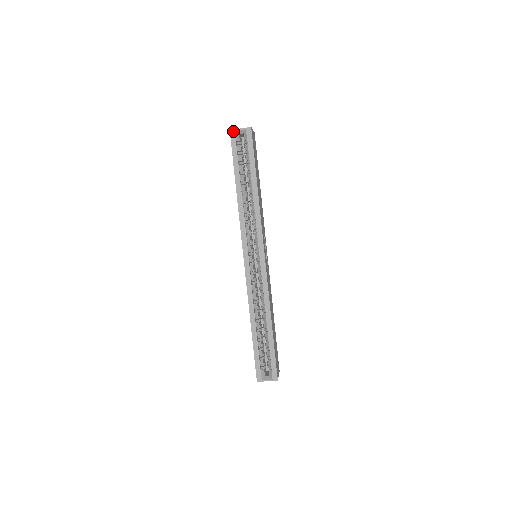
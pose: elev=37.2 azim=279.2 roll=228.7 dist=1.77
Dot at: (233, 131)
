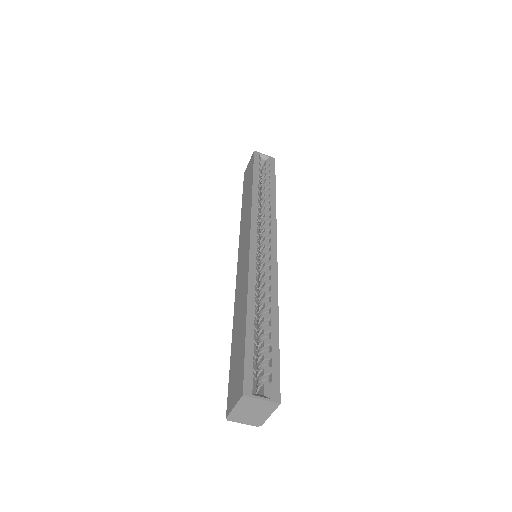
Dot at: (257, 152)
